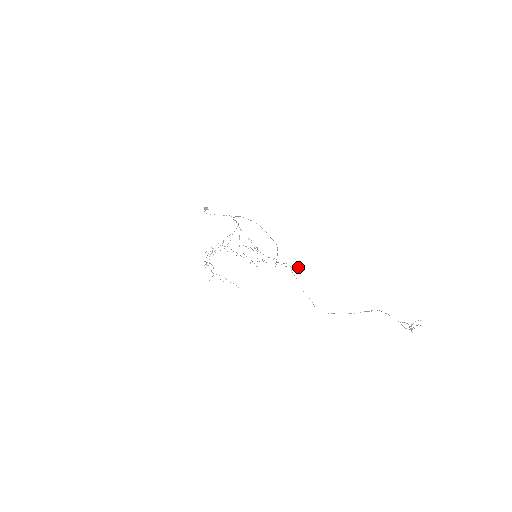
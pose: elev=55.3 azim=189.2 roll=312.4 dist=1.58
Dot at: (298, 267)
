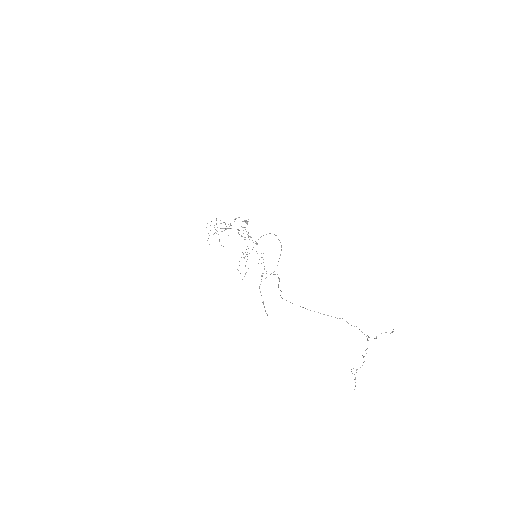
Dot at: occluded
